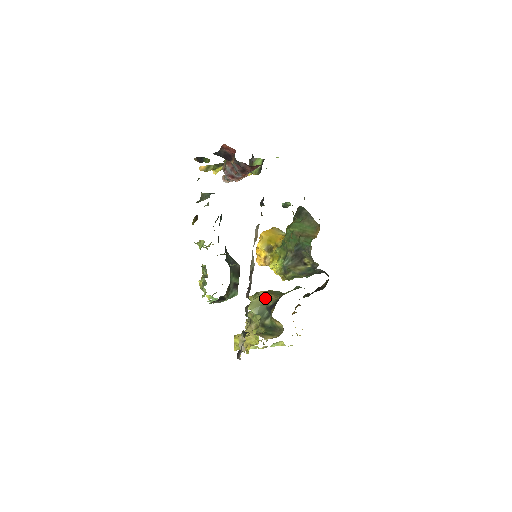
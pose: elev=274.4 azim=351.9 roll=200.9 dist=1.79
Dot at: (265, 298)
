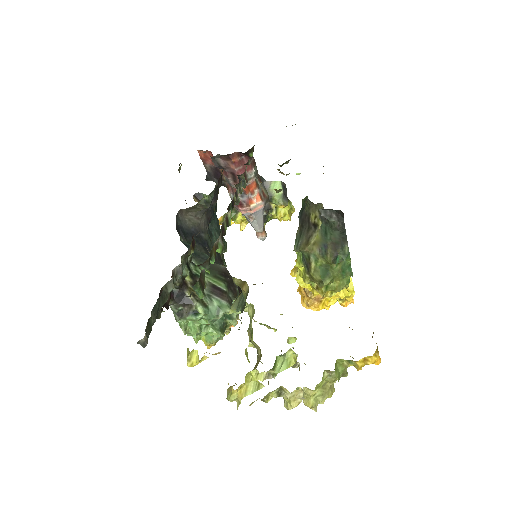
Dot at: occluded
